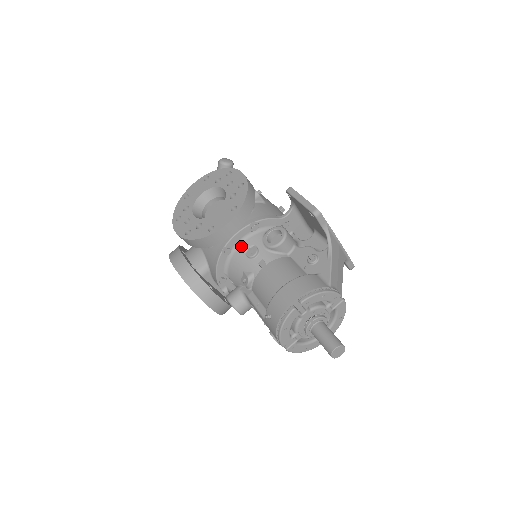
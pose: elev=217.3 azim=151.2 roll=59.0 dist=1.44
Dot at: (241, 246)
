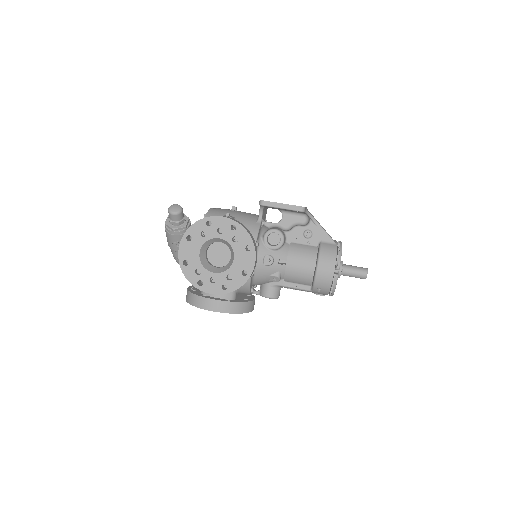
Dot at: (257, 263)
